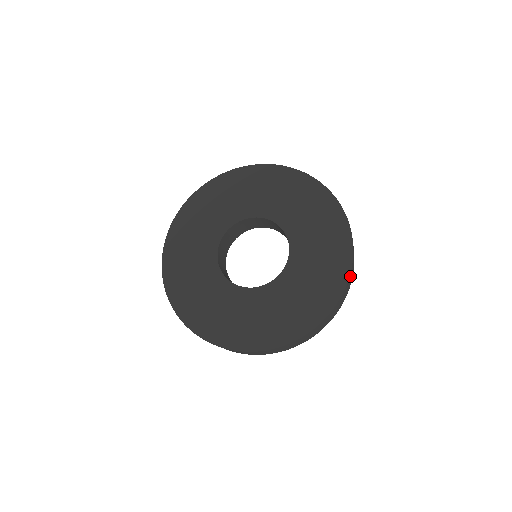
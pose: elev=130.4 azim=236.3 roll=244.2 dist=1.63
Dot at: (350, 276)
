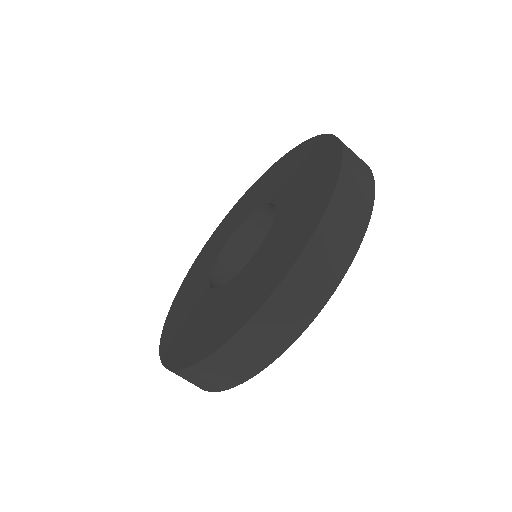
Dot at: (322, 242)
